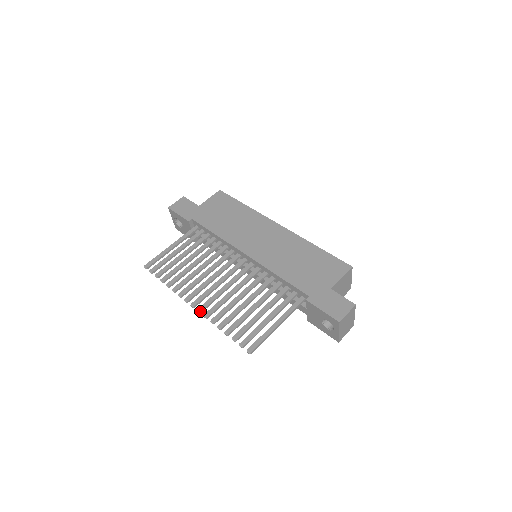
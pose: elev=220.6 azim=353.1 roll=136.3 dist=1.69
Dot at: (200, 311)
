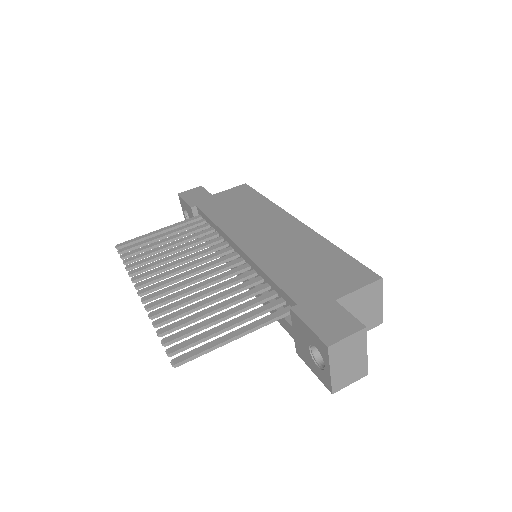
Dot at: (143, 300)
